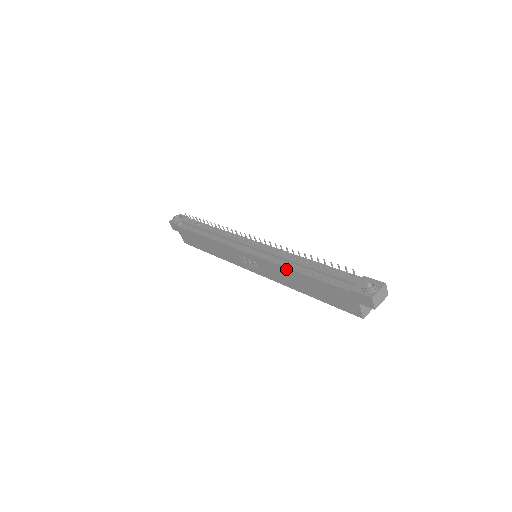
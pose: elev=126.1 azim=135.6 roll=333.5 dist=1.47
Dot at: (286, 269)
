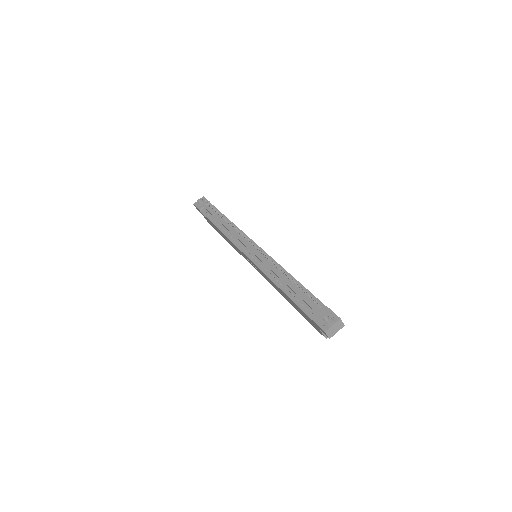
Dot at: (272, 281)
